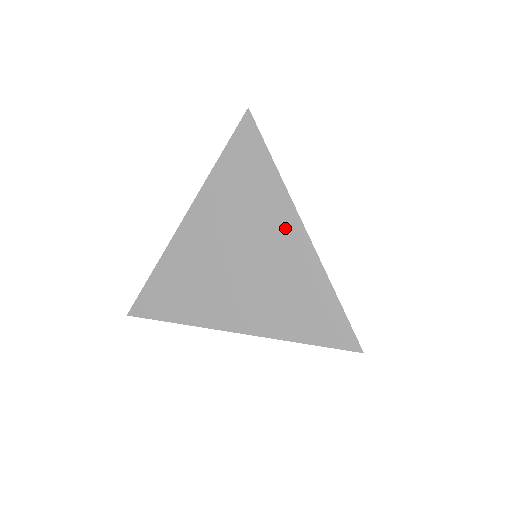
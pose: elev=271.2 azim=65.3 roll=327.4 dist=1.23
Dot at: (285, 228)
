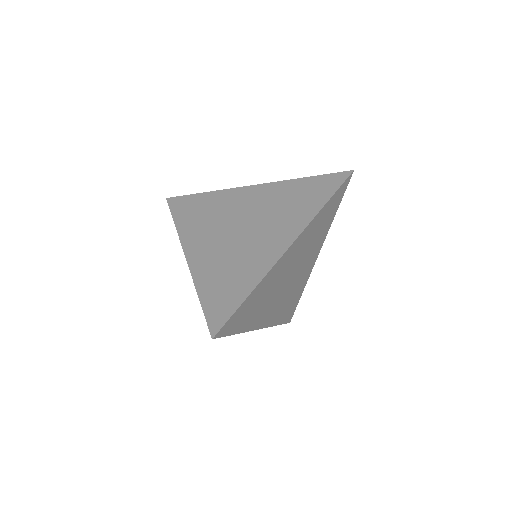
Dot at: (244, 195)
